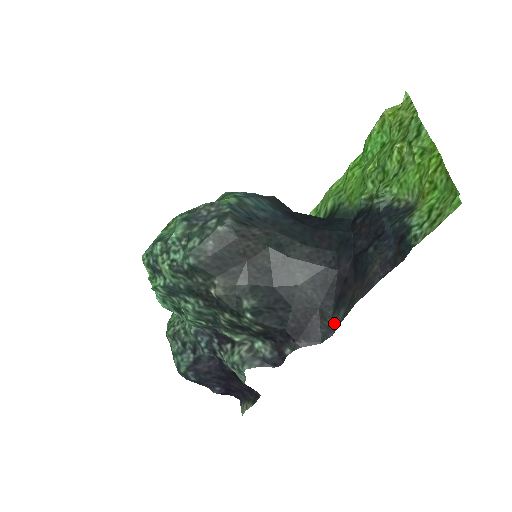
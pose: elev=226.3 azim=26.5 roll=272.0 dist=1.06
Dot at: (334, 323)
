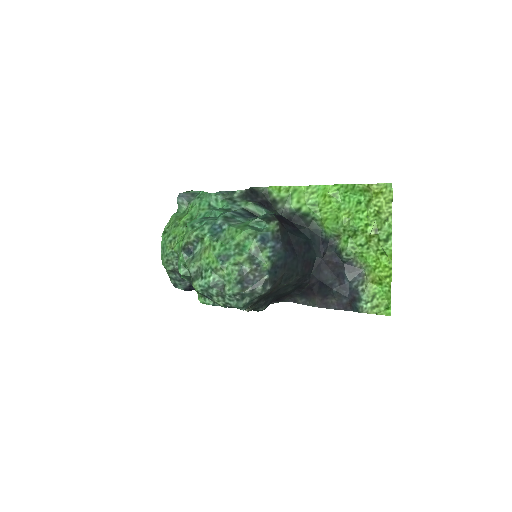
Dot at: (296, 300)
